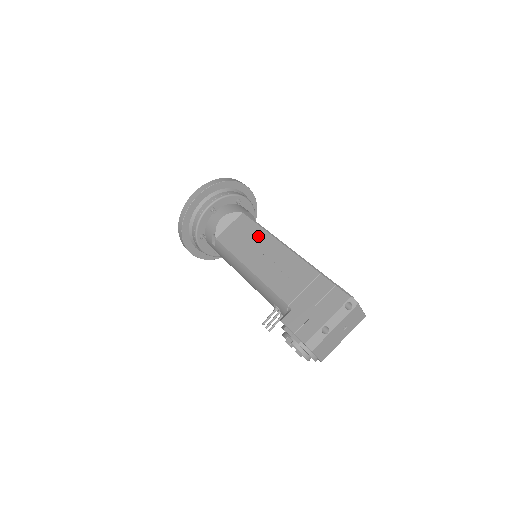
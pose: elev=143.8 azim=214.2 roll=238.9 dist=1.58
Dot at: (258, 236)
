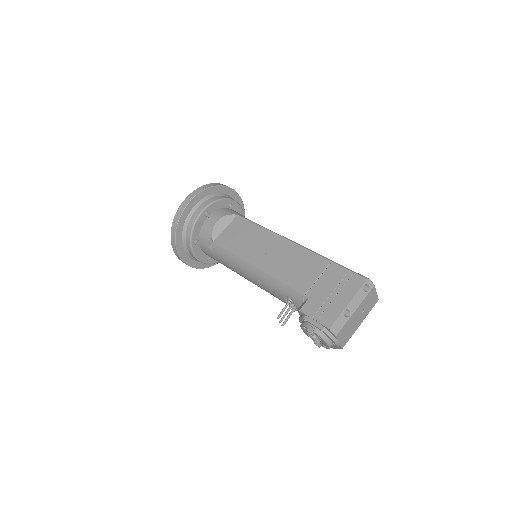
Dot at: (259, 234)
